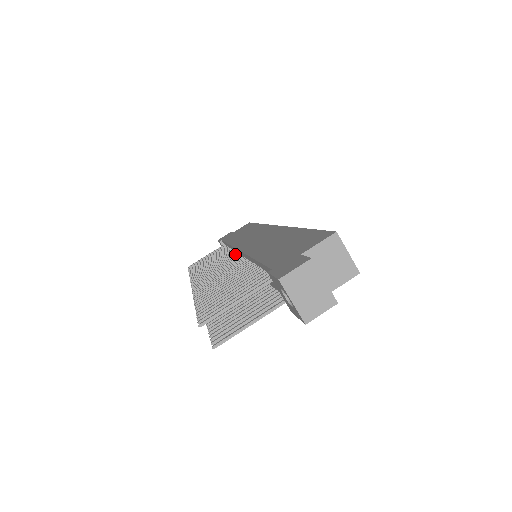
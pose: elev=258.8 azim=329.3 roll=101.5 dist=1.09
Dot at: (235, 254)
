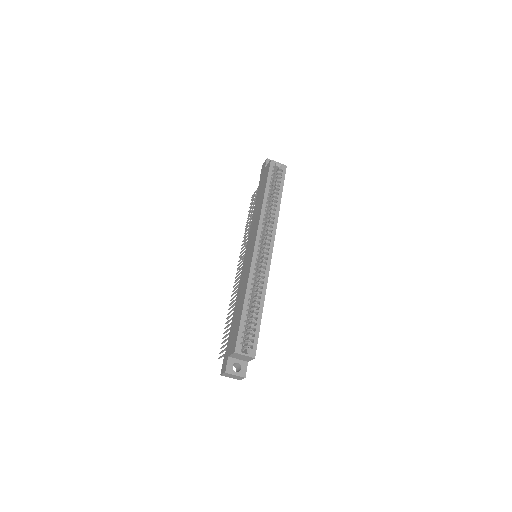
Dot at: occluded
